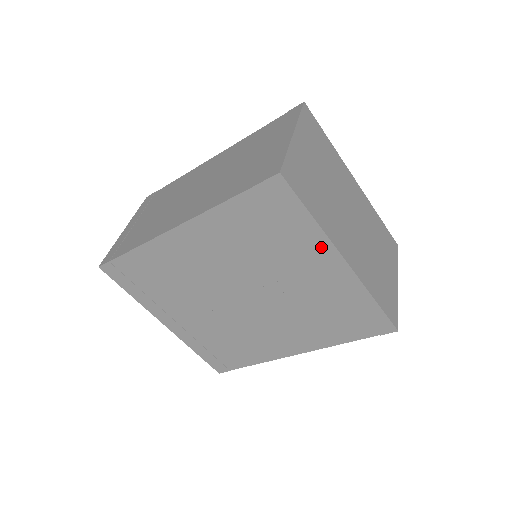
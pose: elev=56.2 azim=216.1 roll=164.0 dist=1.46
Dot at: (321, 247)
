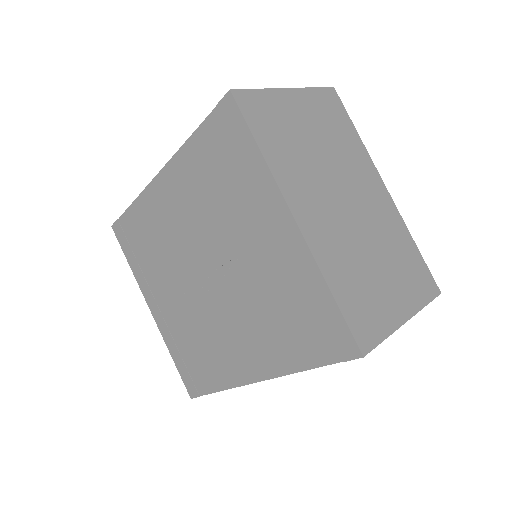
Dot at: (270, 196)
